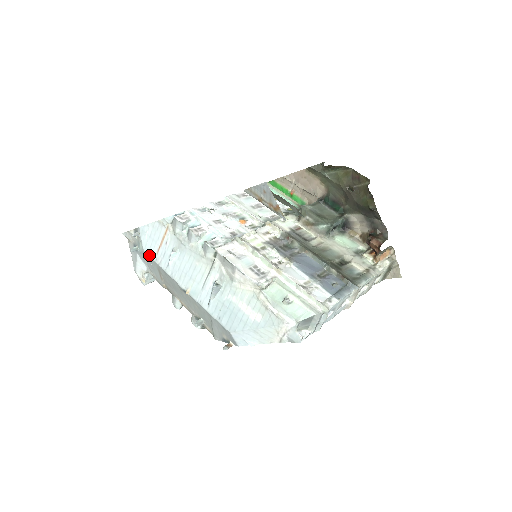
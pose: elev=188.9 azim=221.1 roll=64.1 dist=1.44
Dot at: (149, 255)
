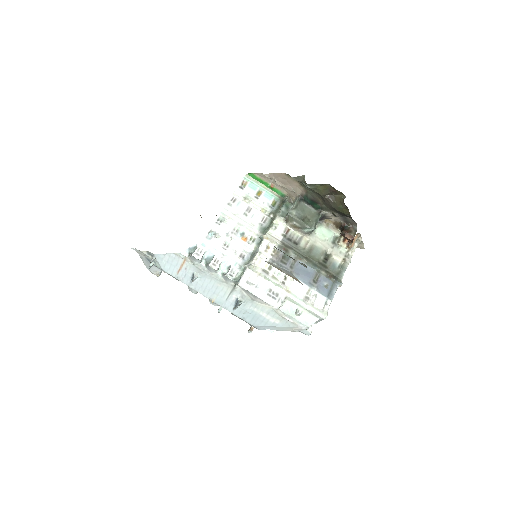
Dot at: occluded
